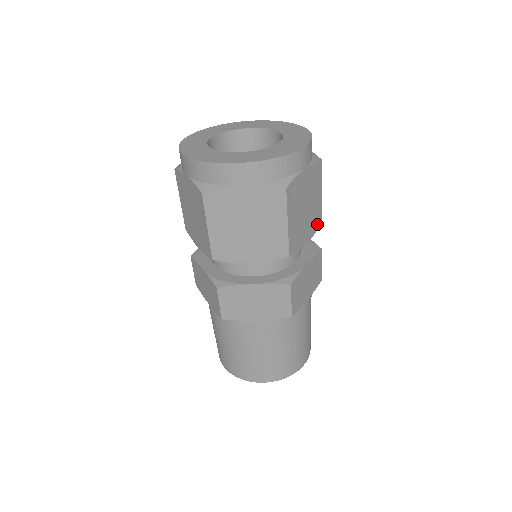
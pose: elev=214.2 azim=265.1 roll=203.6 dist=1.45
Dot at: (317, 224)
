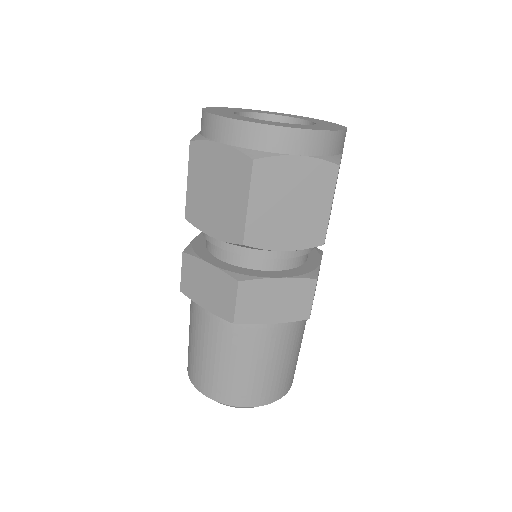
Dot at: occluded
